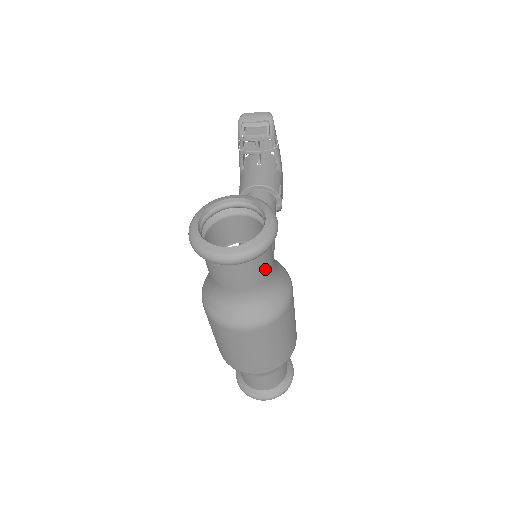
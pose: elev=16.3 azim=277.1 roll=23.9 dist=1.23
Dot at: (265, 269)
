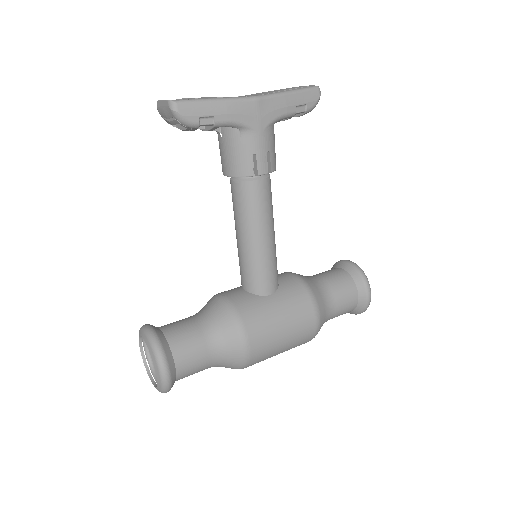
Dot at: (196, 371)
